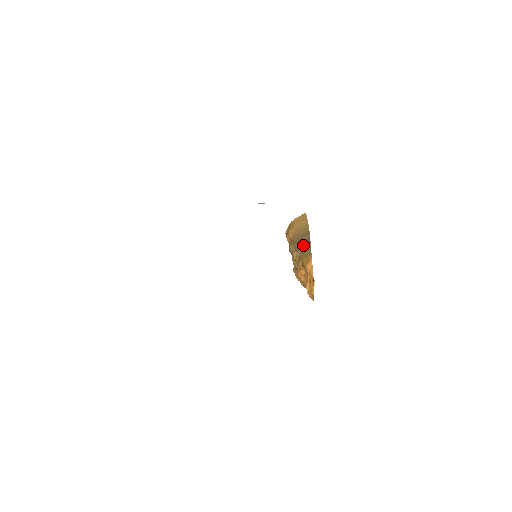
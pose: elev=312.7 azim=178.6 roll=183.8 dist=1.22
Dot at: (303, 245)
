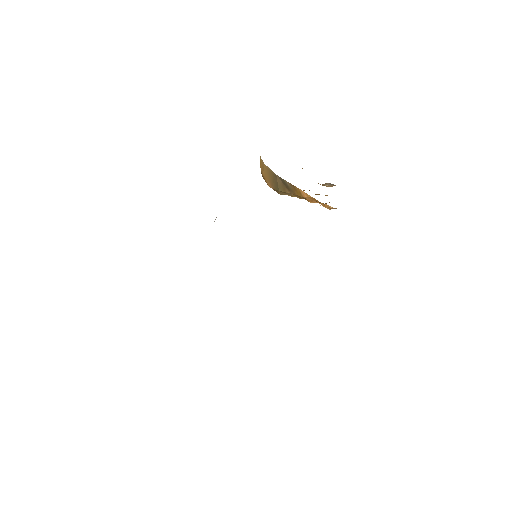
Dot at: (283, 186)
